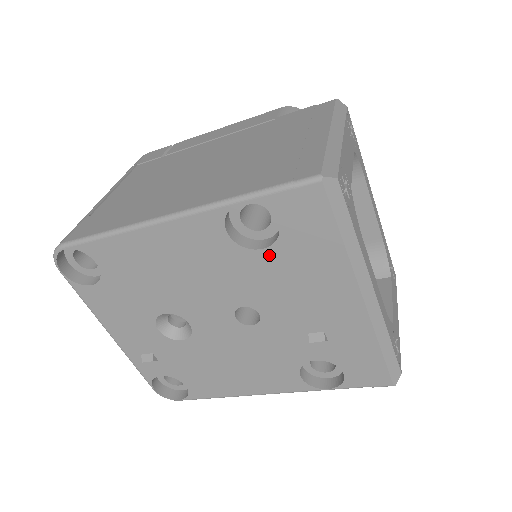
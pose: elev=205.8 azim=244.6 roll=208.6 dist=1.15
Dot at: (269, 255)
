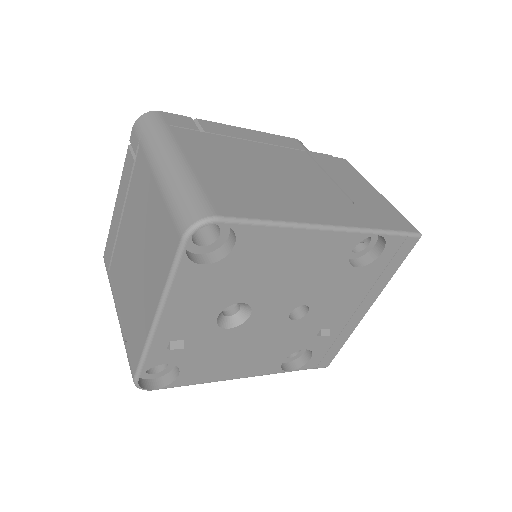
Dot at: (356, 272)
